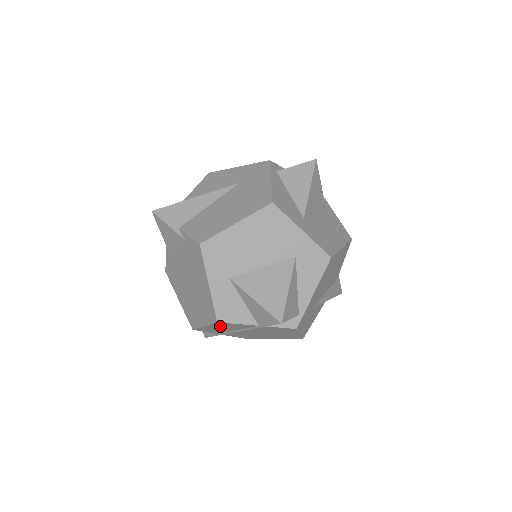
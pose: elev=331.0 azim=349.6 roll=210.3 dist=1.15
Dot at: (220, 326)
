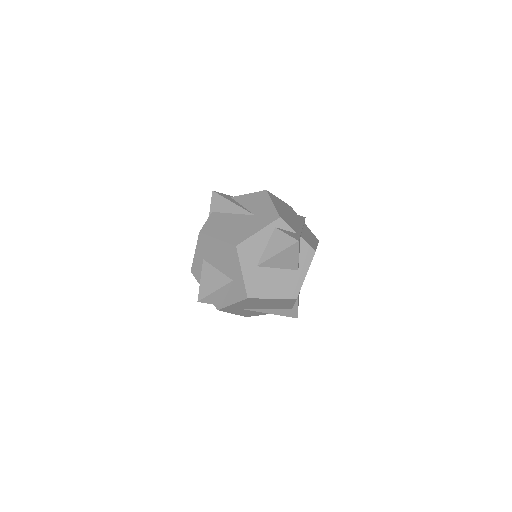
Dot at: occluded
